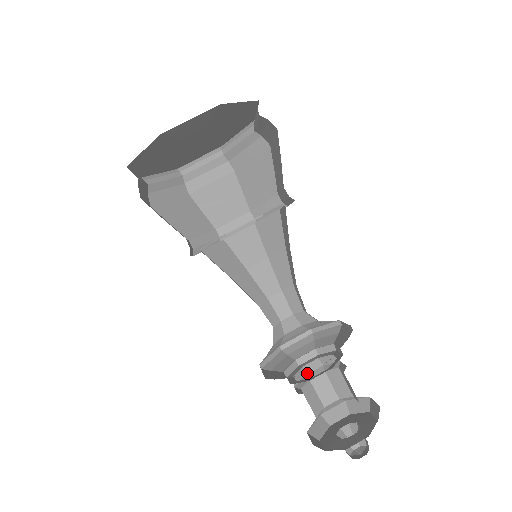
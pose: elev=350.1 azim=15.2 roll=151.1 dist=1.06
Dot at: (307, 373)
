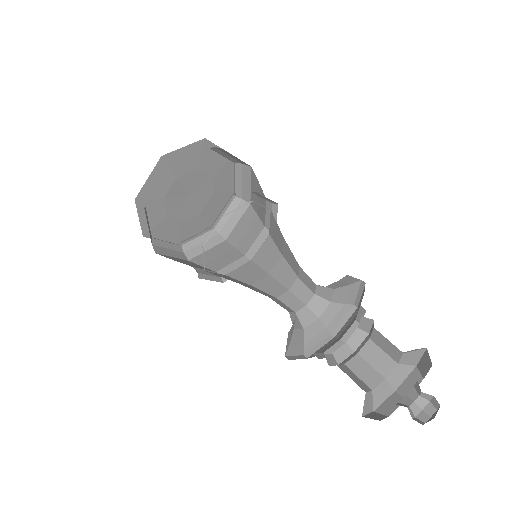
Dot at: (340, 362)
